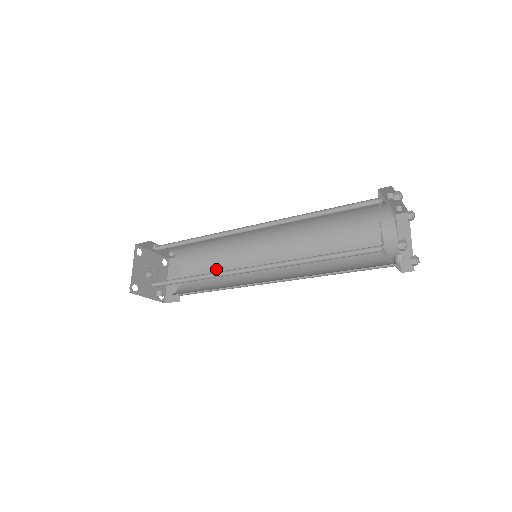
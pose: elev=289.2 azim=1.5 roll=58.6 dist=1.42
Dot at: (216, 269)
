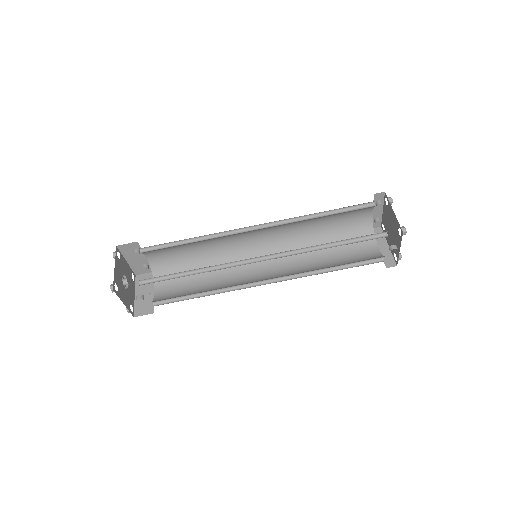
Dot at: (199, 279)
